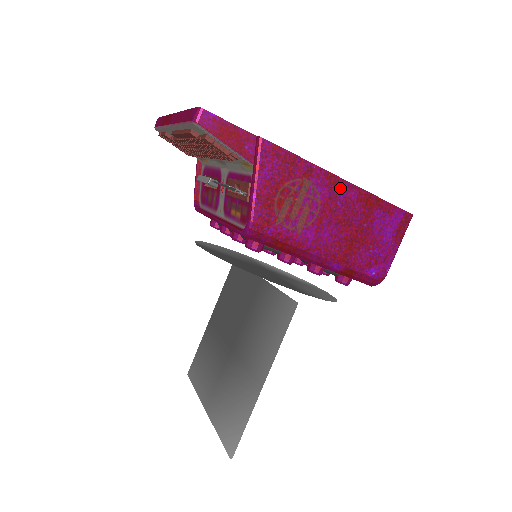
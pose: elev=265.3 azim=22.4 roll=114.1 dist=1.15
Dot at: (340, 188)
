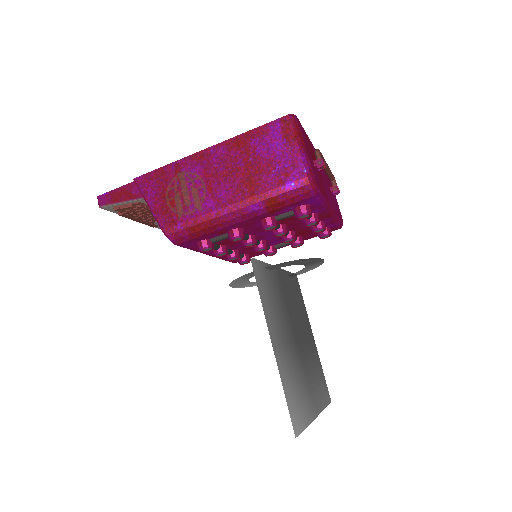
Dot at: (208, 156)
